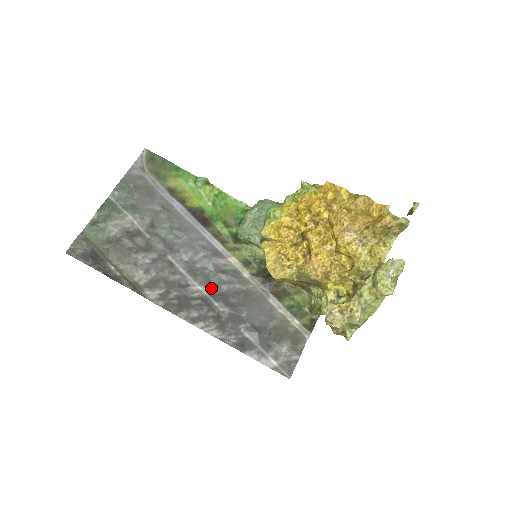
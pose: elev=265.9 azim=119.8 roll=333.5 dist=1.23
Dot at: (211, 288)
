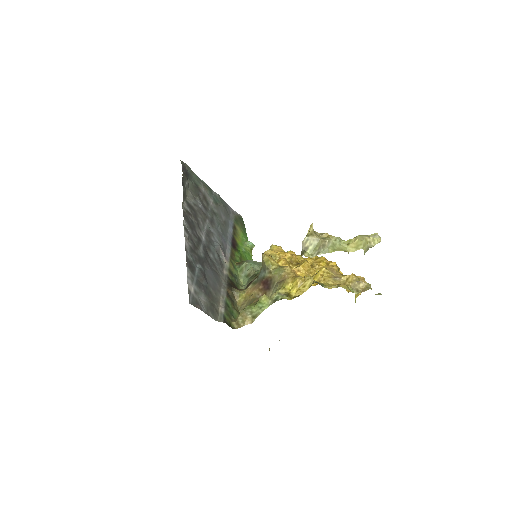
Dot at: (207, 246)
